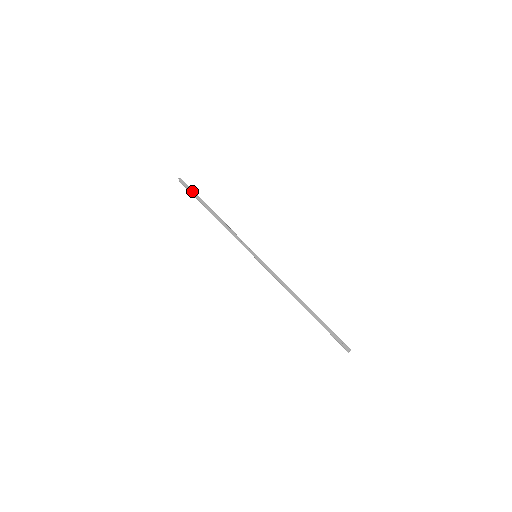
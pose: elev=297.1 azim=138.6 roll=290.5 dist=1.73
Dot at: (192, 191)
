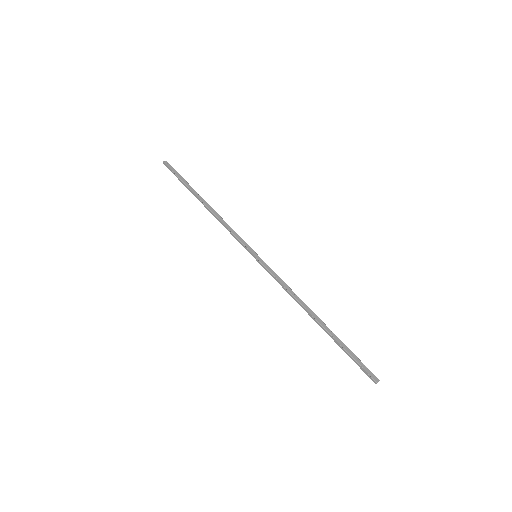
Dot at: (180, 176)
